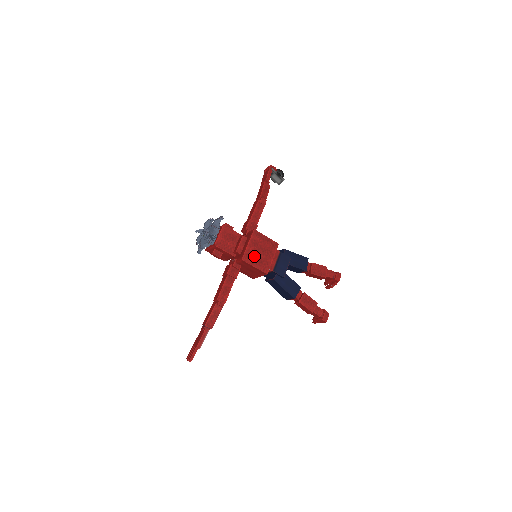
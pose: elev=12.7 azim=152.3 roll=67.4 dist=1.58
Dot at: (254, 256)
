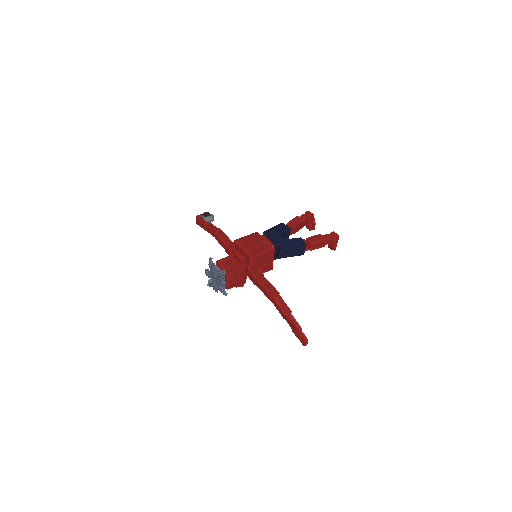
Dot at: (255, 250)
